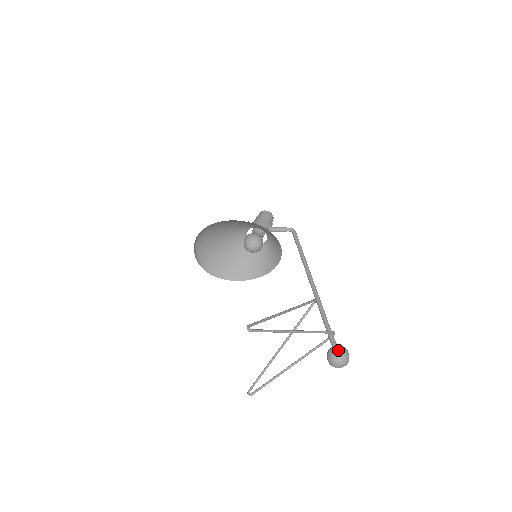
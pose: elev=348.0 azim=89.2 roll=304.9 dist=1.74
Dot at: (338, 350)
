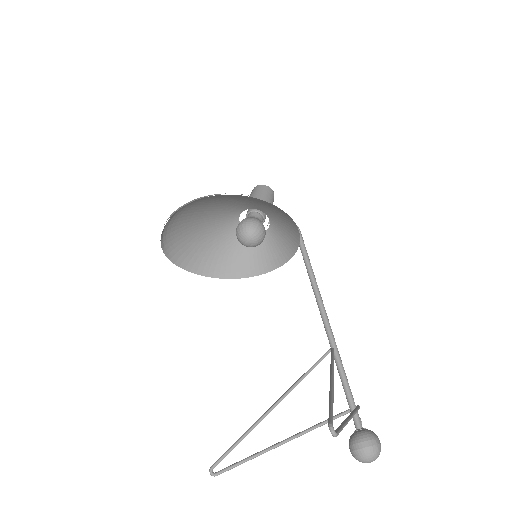
Dot at: (375, 441)
